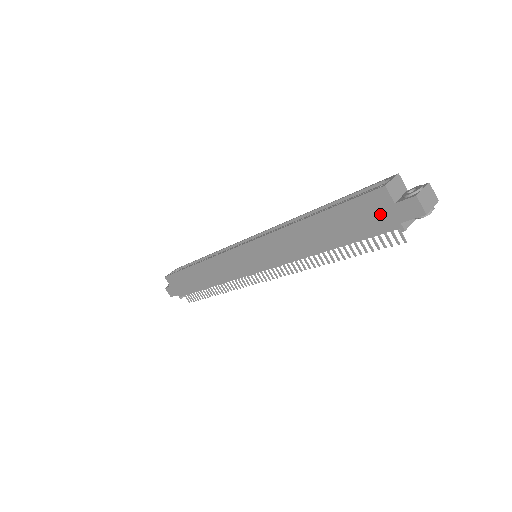
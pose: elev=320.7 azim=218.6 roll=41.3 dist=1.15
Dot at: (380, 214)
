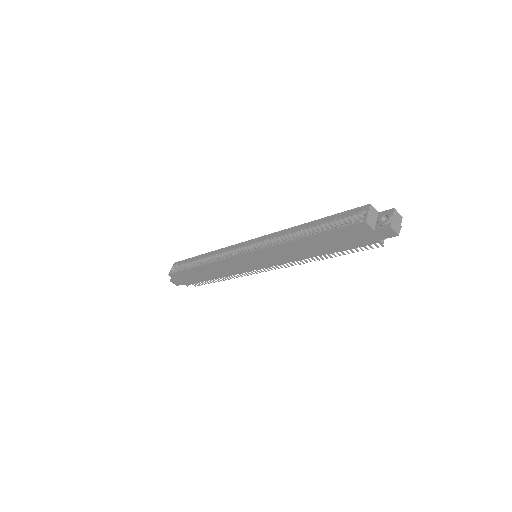
Dot at: (363, 236)
